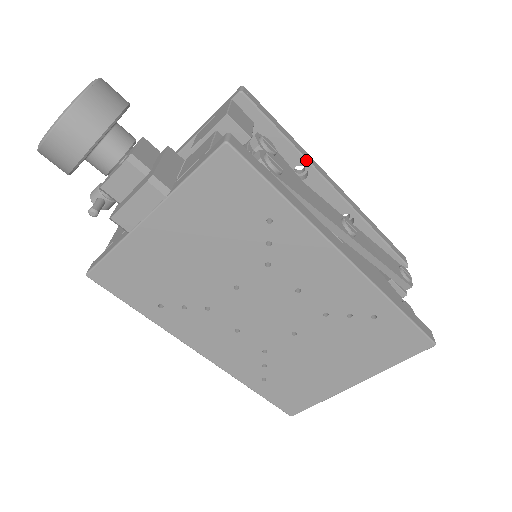
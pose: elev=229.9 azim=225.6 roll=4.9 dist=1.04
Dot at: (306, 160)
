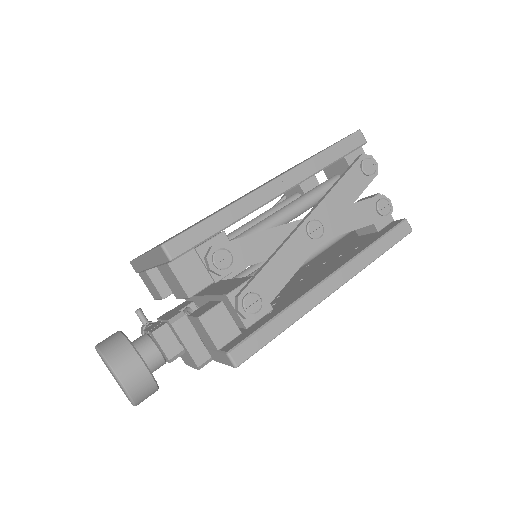
Dot at: occluded
